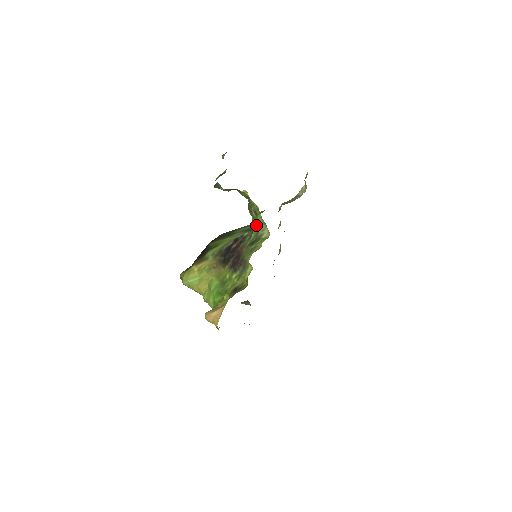
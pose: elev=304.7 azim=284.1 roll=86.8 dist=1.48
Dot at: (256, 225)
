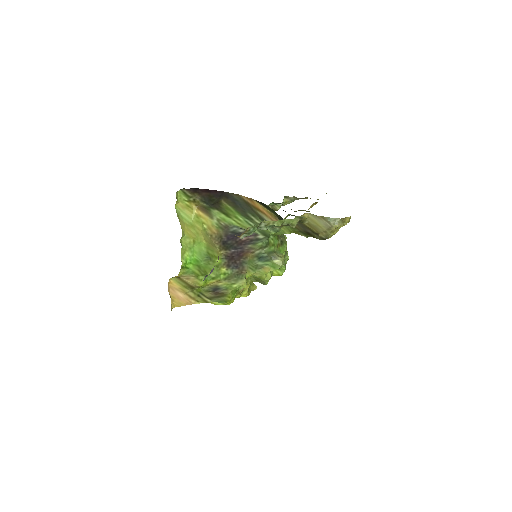
Dot at: (275, 247)
